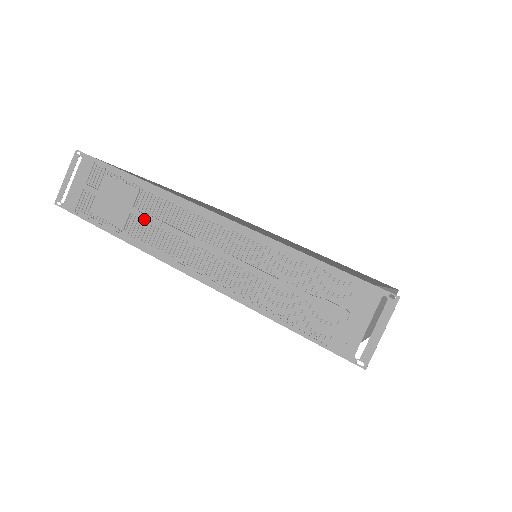
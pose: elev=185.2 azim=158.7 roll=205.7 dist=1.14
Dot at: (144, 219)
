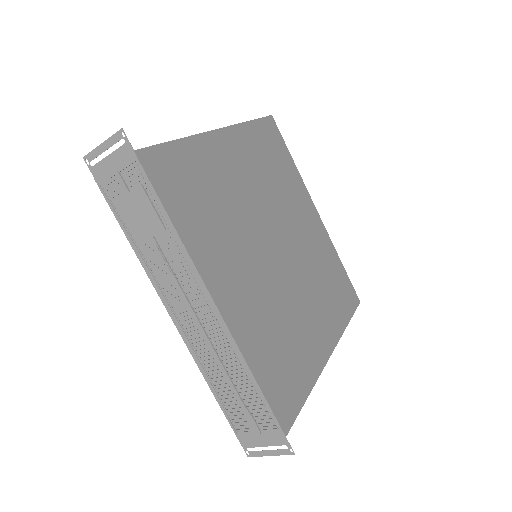
Dot at: (158, 255)
